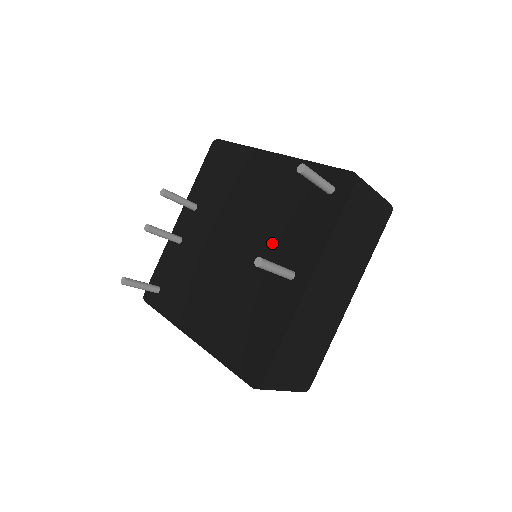
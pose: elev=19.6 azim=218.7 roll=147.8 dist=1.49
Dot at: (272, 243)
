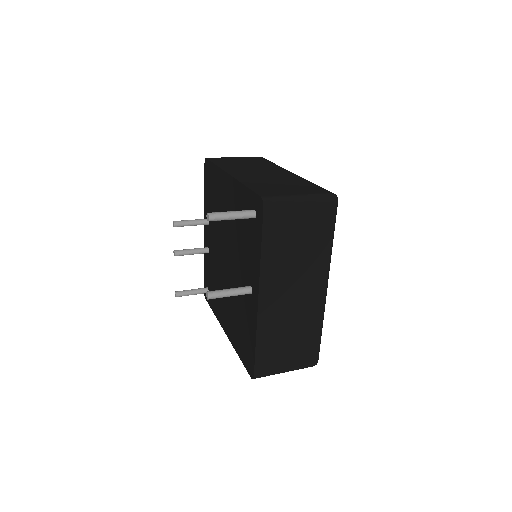
Dot at: (240, 260)
